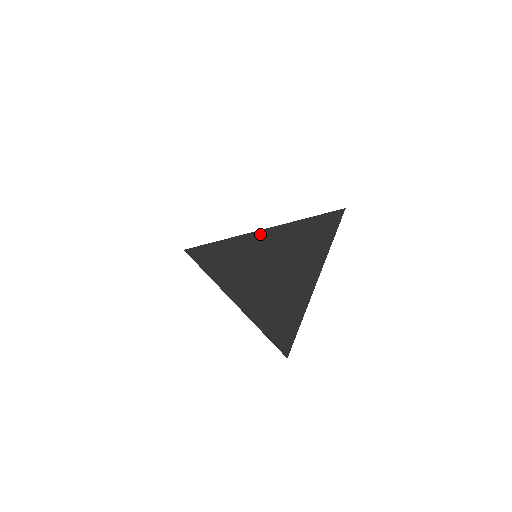
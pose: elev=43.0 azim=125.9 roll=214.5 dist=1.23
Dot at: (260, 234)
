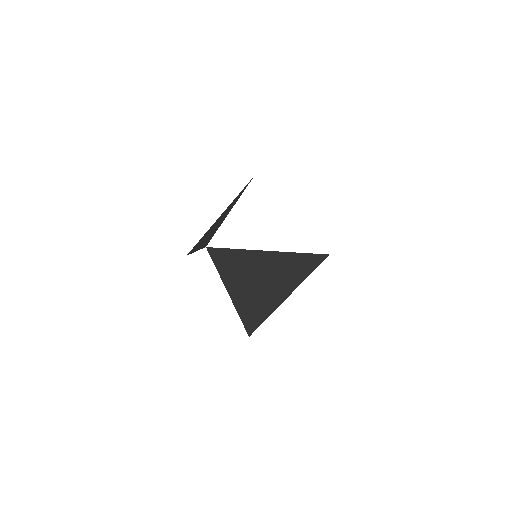
Dot at: (262, 253)
